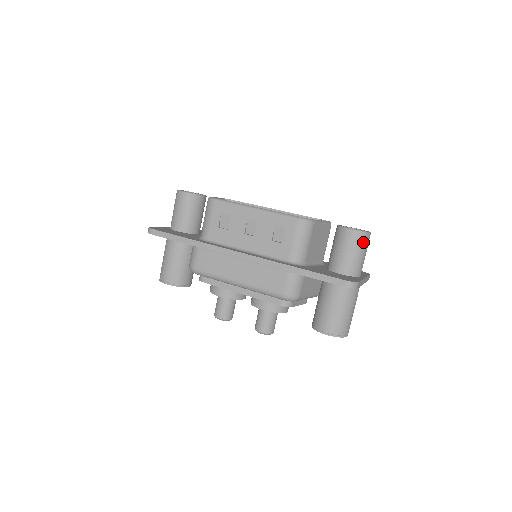
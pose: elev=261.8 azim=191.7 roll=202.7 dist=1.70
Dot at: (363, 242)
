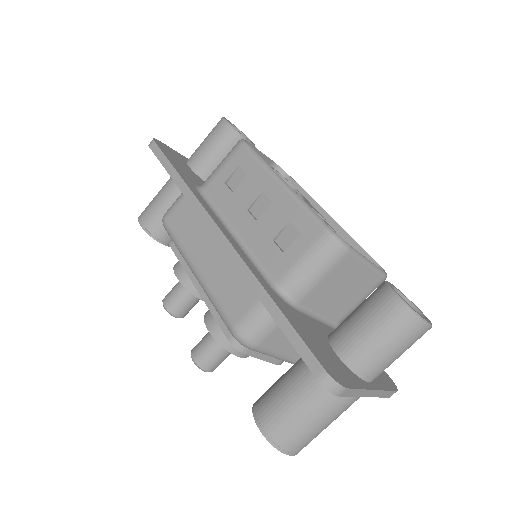
Dot at: (406, 331)
